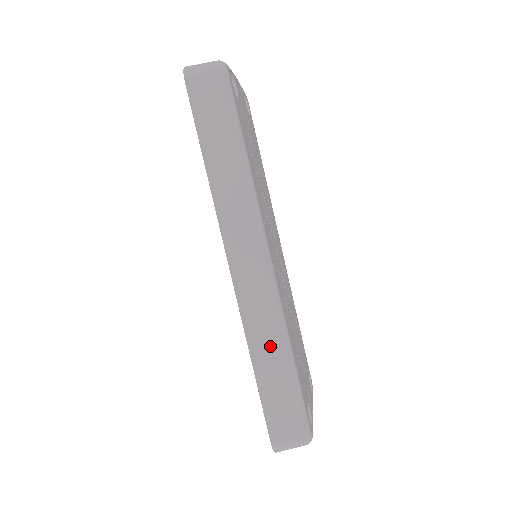
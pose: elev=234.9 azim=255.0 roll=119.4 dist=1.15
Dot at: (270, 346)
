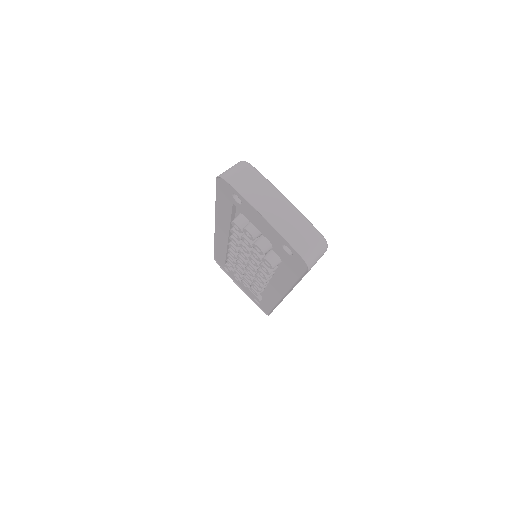
Dot at: occluded
